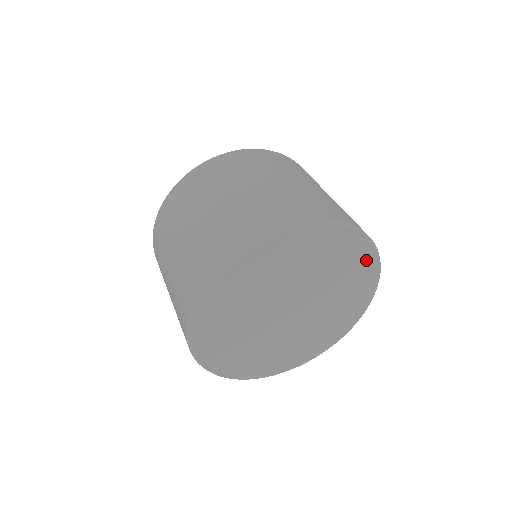
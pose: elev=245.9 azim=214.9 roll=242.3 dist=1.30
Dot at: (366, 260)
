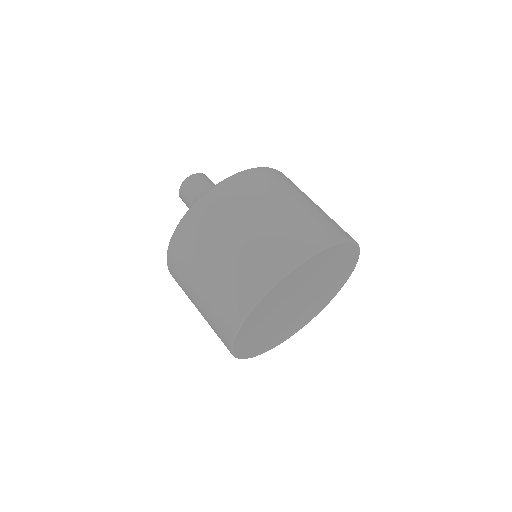
Dot at: (342, 250)
